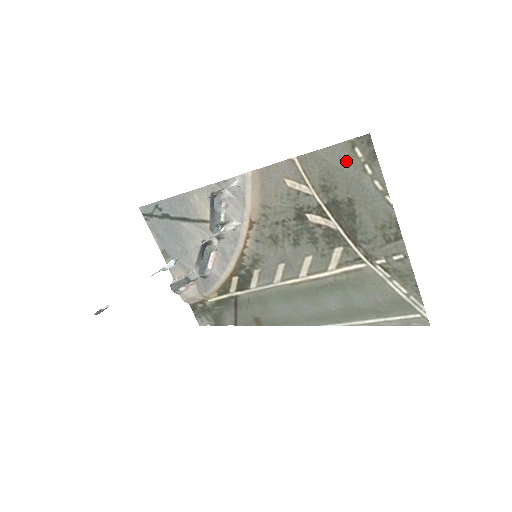
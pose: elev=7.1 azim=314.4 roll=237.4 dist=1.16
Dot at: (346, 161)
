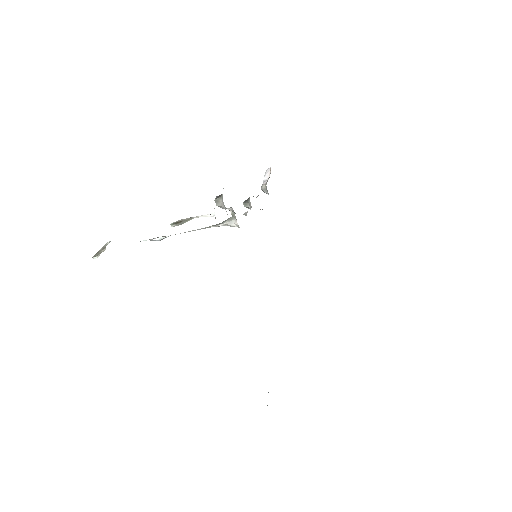
Dot at: occluded
